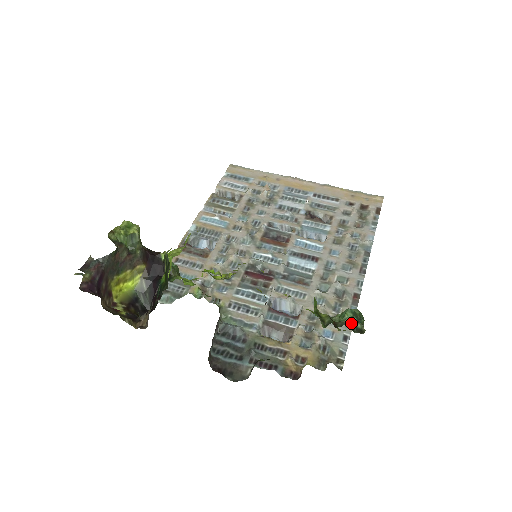
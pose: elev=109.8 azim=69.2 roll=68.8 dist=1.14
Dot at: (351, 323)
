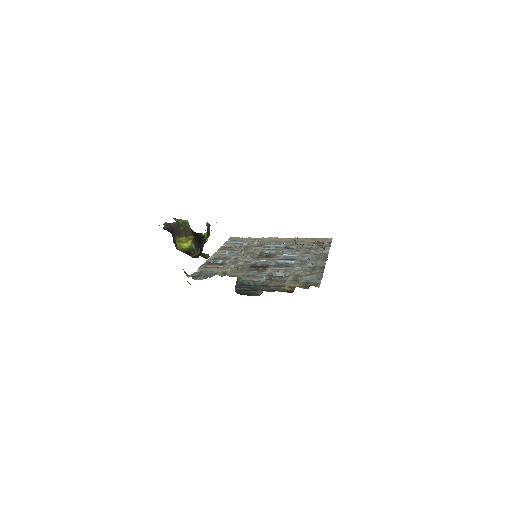
Dot at: occluded
